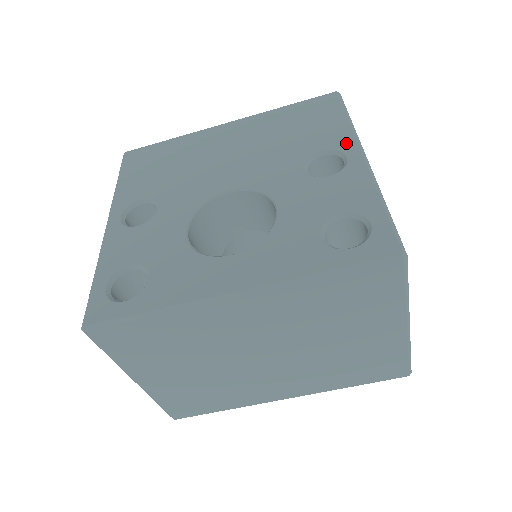
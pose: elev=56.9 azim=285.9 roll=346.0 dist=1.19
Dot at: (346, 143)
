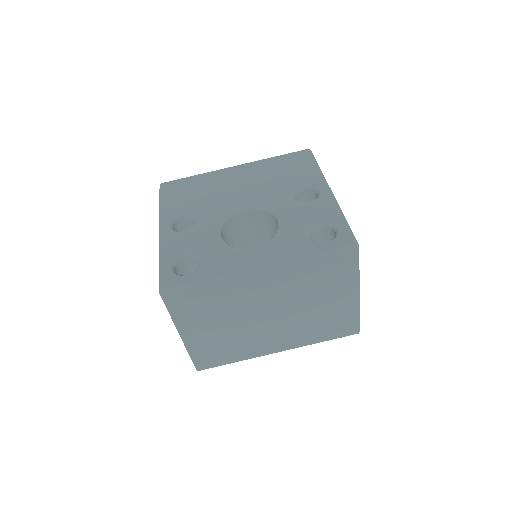
Dot at: (318, 182)
